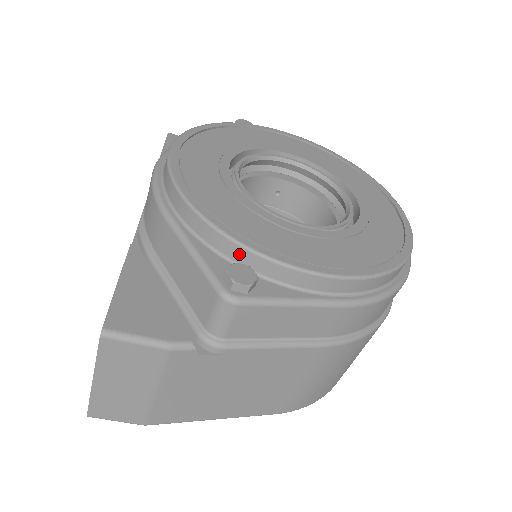
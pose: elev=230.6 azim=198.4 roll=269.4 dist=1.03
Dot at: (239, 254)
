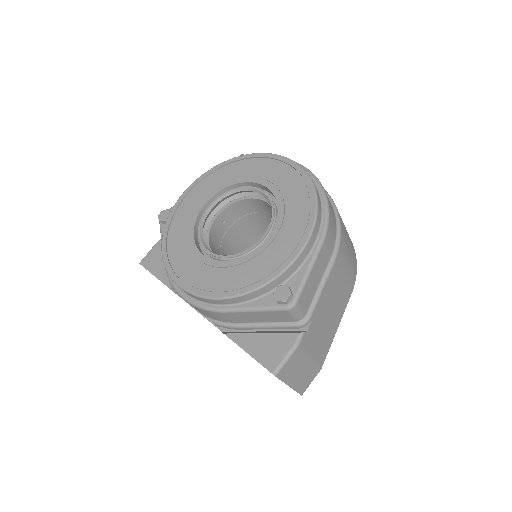
Dot at: (269, 287)
